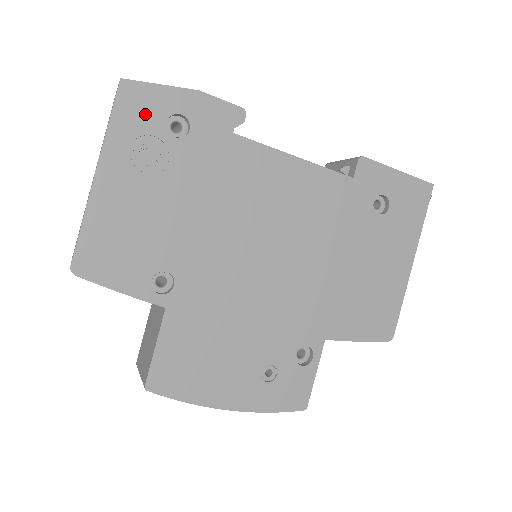
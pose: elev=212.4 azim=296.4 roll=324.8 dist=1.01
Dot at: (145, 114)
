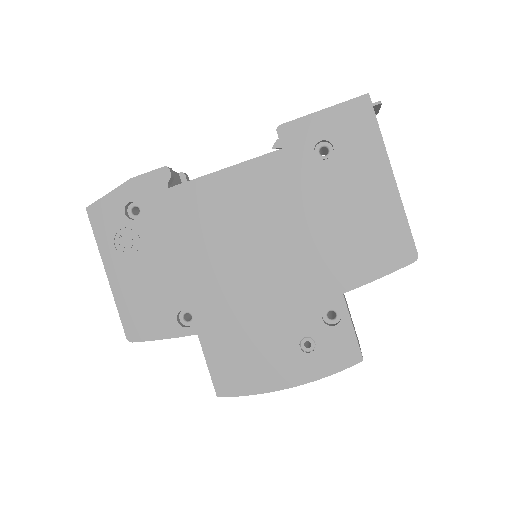
Dot at: (110, 218)
